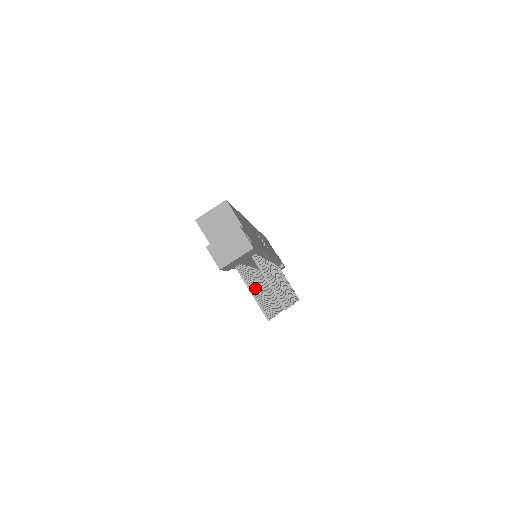
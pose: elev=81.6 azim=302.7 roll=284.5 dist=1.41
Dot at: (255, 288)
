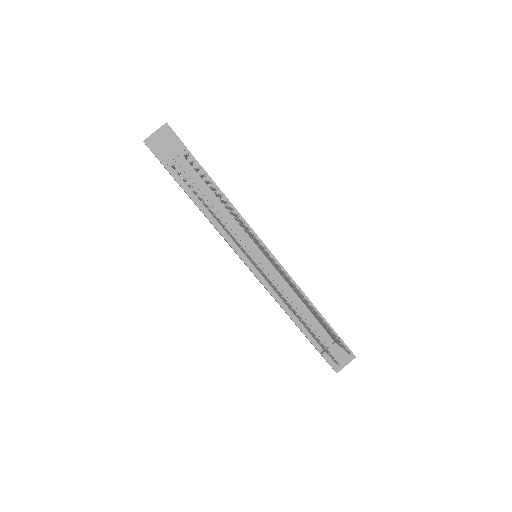
Dot at: occluded
